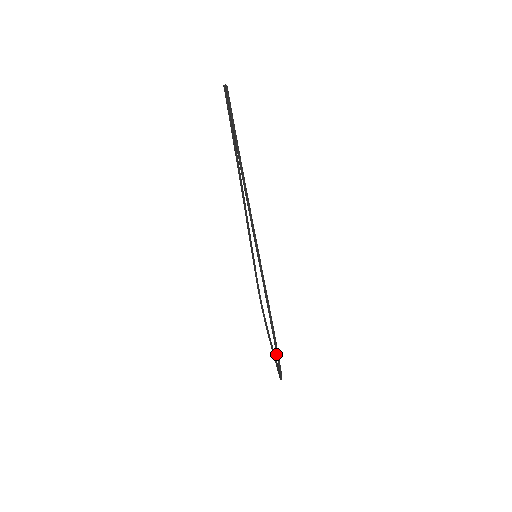
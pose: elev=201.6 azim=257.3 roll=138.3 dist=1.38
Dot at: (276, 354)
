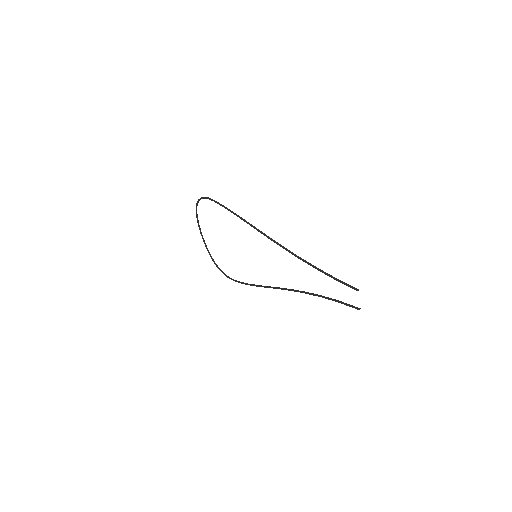
Dot at: occluded
